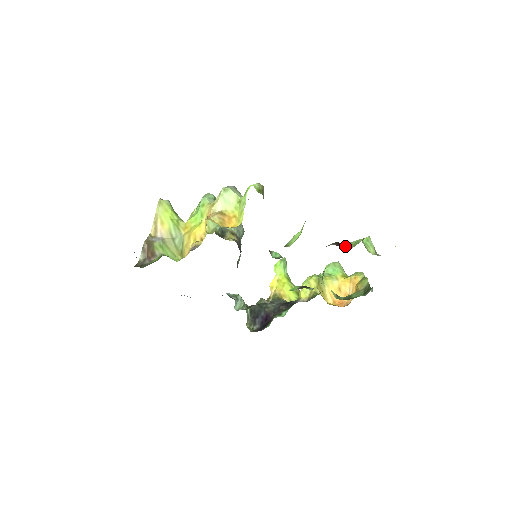
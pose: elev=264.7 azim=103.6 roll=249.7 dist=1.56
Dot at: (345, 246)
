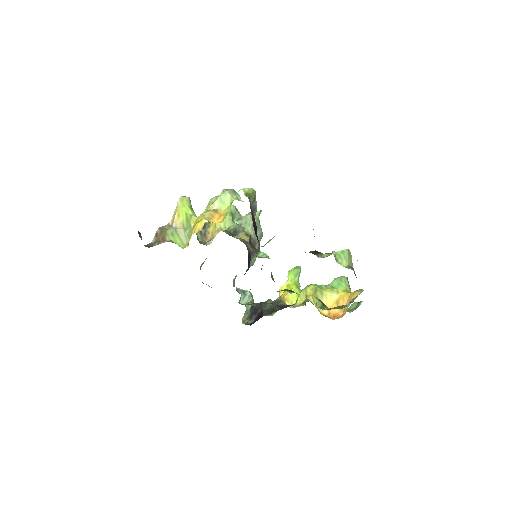
Dot at: (322, 255)
